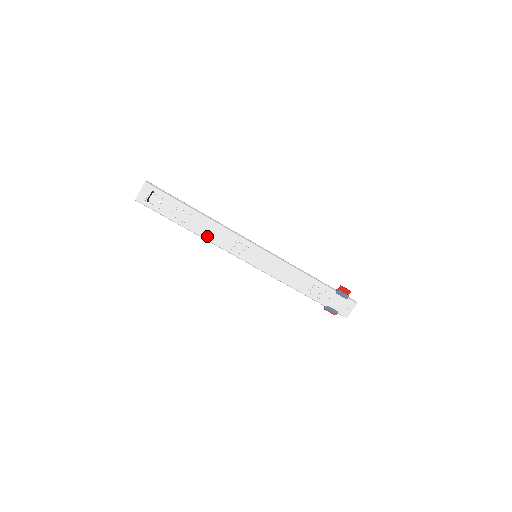
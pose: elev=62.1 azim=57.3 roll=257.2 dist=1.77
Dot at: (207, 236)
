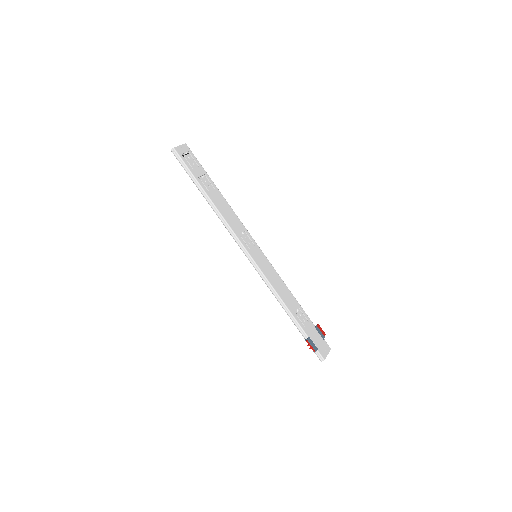
Dot at: (222, 213)
